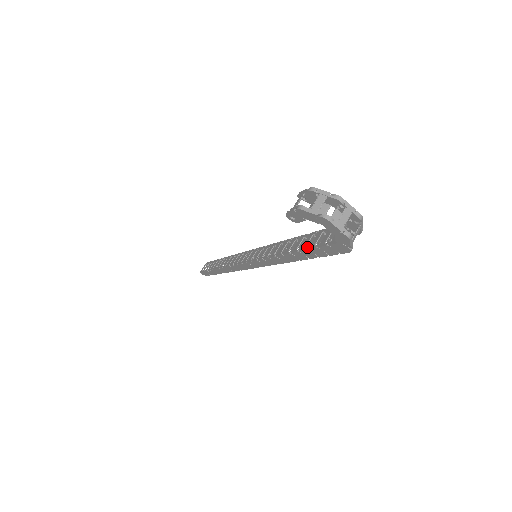
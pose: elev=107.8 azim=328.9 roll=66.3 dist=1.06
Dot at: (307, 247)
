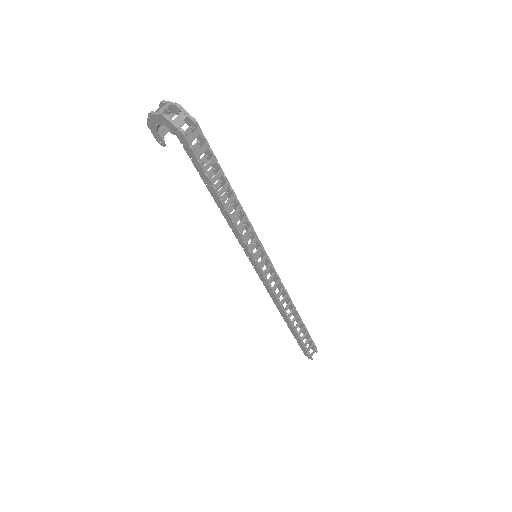
Dot at: (200, 173)
